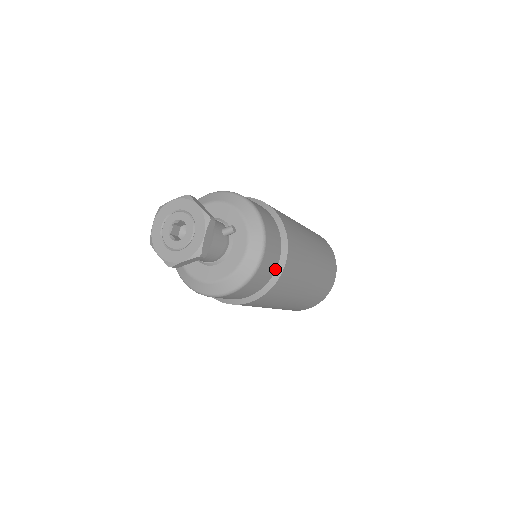
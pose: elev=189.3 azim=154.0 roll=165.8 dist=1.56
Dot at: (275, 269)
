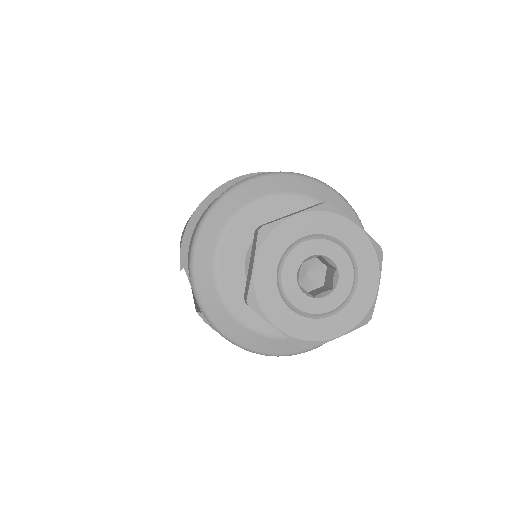
Dot at: occluded
